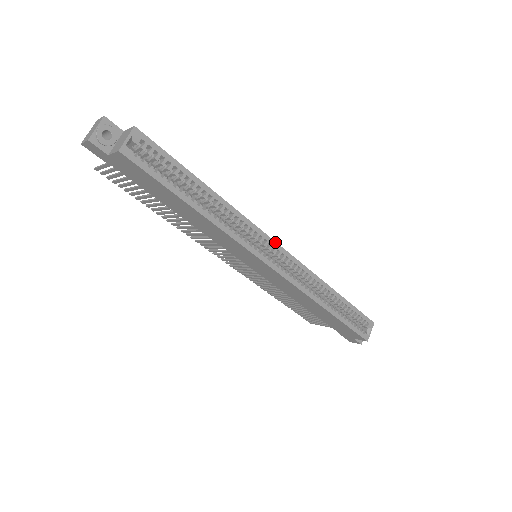
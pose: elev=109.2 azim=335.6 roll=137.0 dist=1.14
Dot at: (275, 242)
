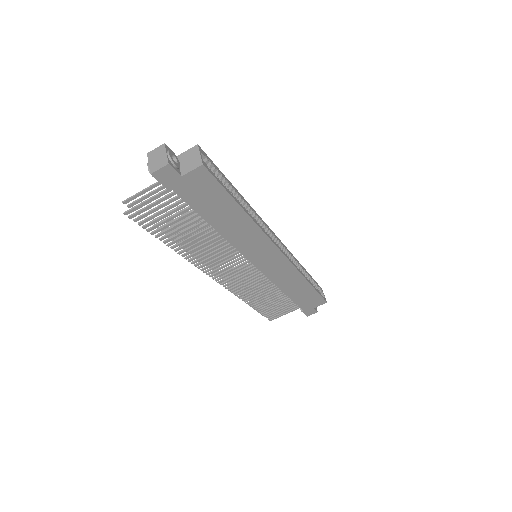
Dot at: (274, 233)
